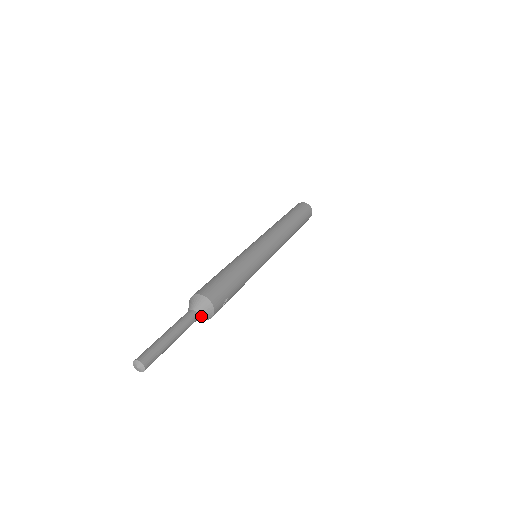
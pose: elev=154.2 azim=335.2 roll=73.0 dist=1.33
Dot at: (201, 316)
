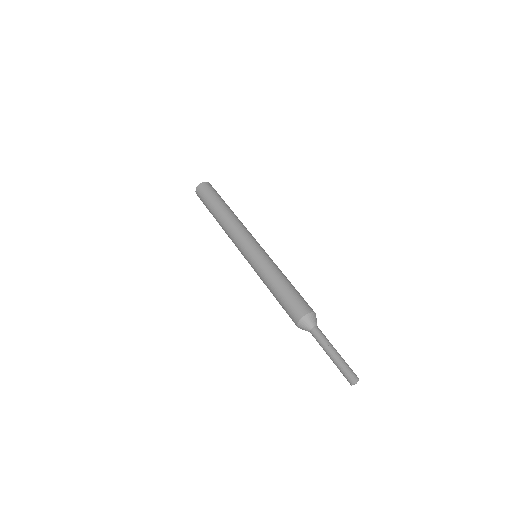
Dot at: occluded
